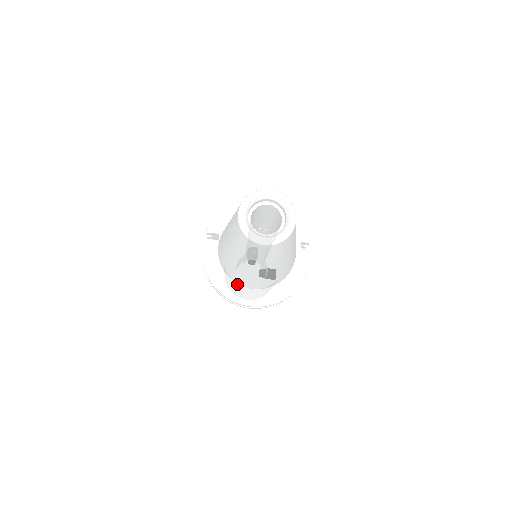
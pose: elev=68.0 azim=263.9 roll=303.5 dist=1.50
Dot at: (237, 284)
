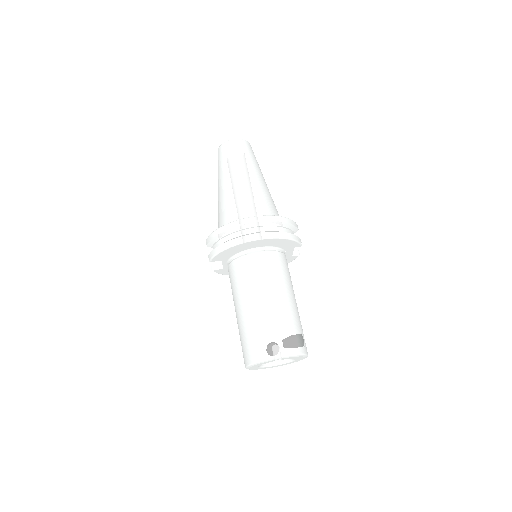
Dot at: occluded
